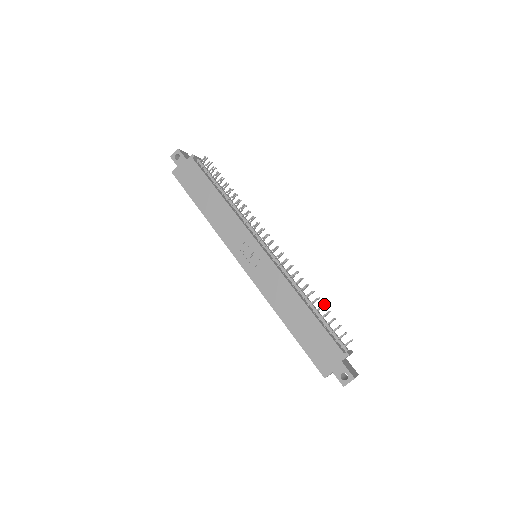
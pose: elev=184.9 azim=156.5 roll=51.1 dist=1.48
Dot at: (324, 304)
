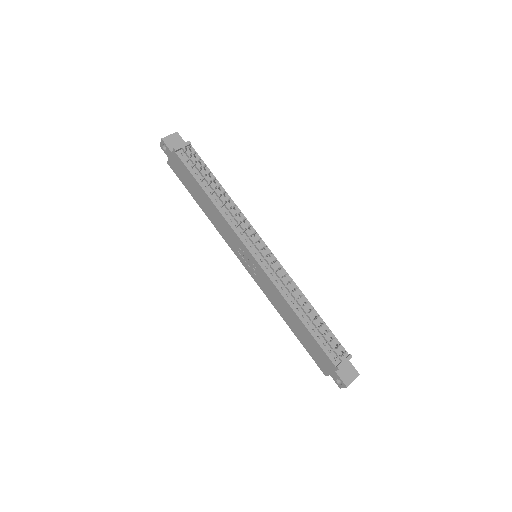
Dot at: (318, 316)
